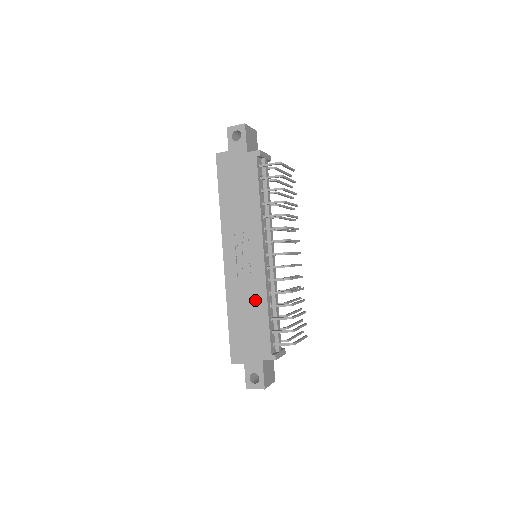
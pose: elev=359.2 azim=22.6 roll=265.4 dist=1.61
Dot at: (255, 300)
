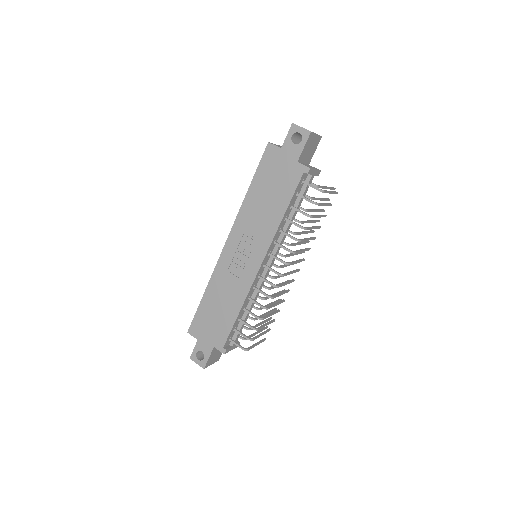
Dot at: (233, 297)
